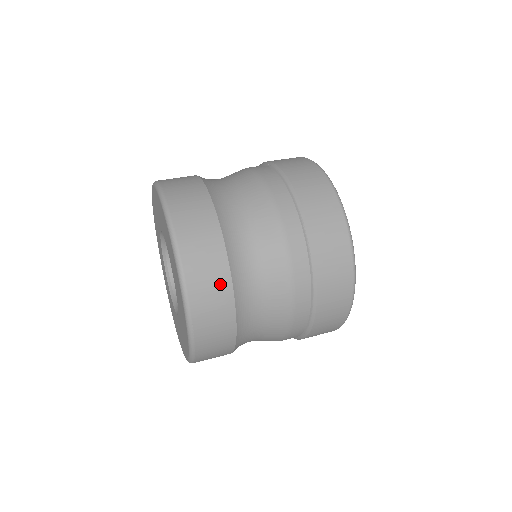
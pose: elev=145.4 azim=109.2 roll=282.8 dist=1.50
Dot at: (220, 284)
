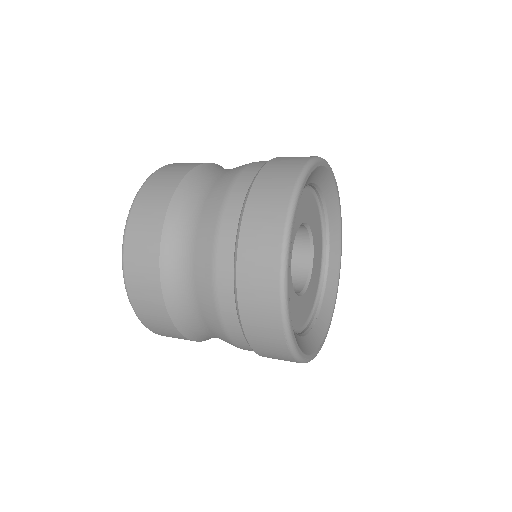
Dot at: (151, 286)
